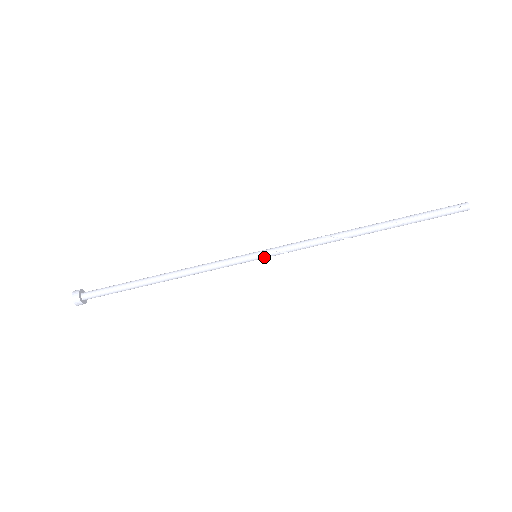
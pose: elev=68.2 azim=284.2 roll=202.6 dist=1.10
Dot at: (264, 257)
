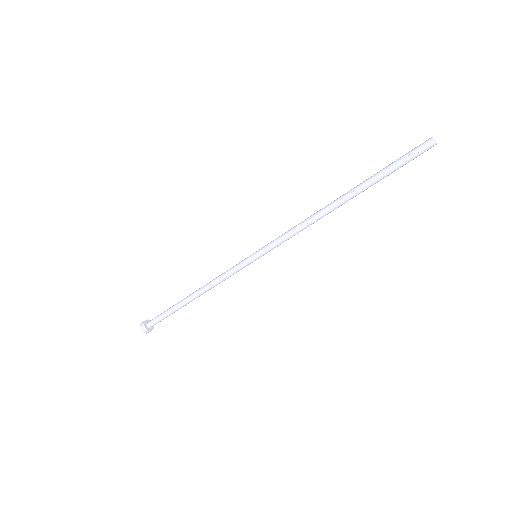
Dot at: (263, 255)
